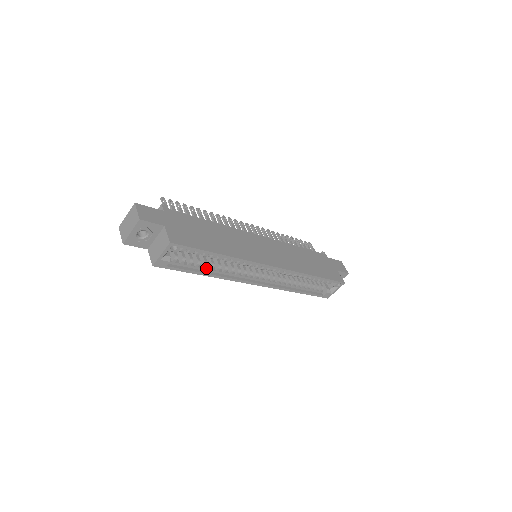
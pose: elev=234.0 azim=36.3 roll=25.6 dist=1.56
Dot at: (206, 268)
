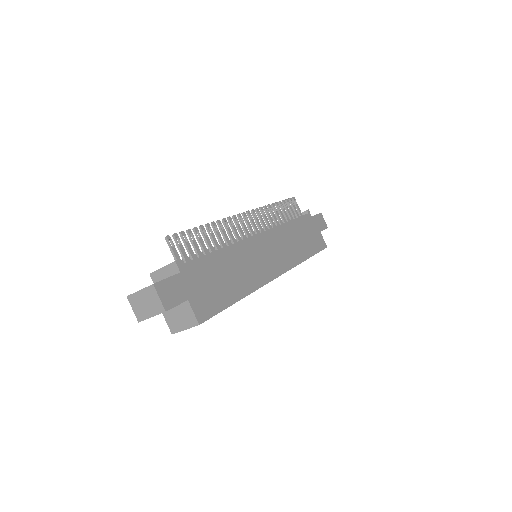
Dot at: occluded
